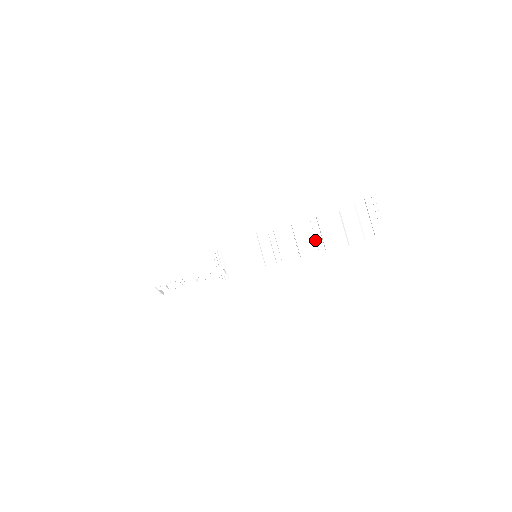
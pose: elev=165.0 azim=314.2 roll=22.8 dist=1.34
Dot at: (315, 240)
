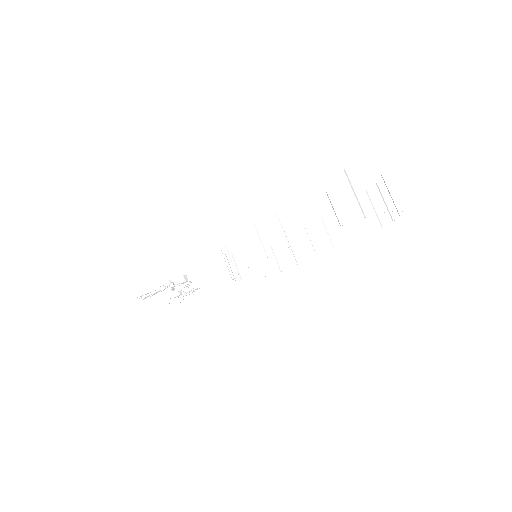
Dot at: (362, 221)
